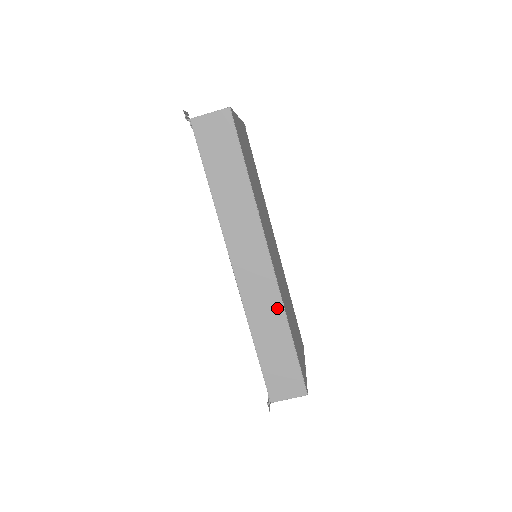
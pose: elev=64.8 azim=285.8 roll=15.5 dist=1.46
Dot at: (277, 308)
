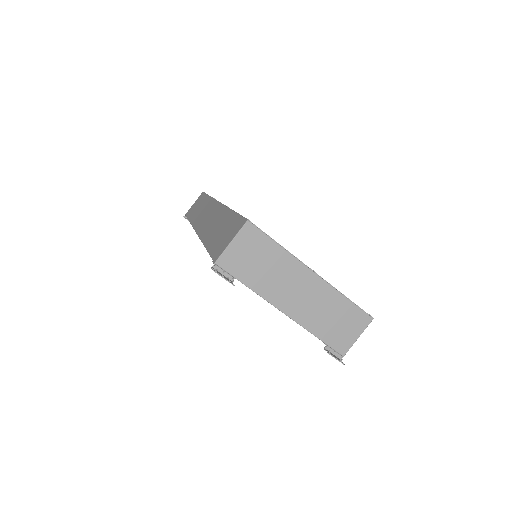
Dot at: (222, 212)
